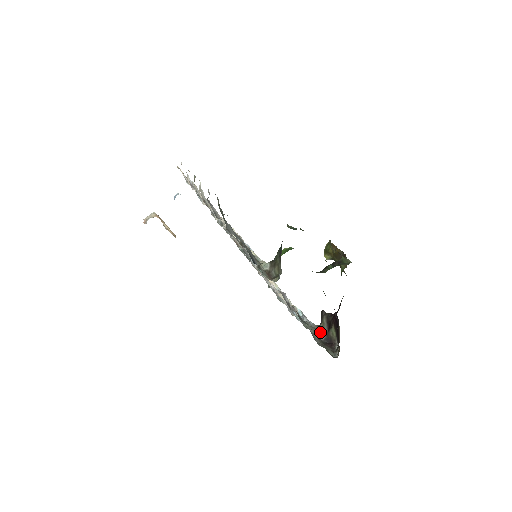
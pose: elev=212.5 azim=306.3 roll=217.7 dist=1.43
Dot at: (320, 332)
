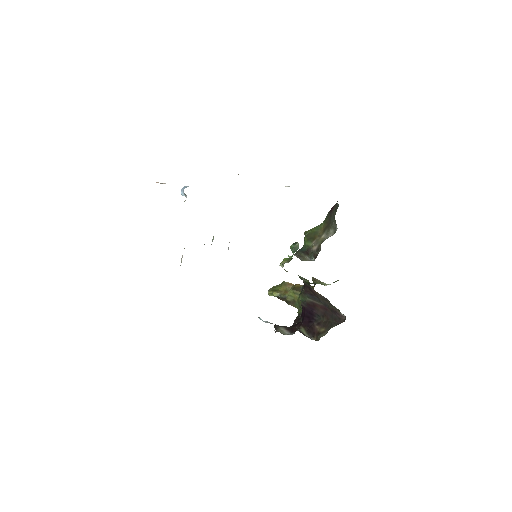
Dot at: (283, 333)
